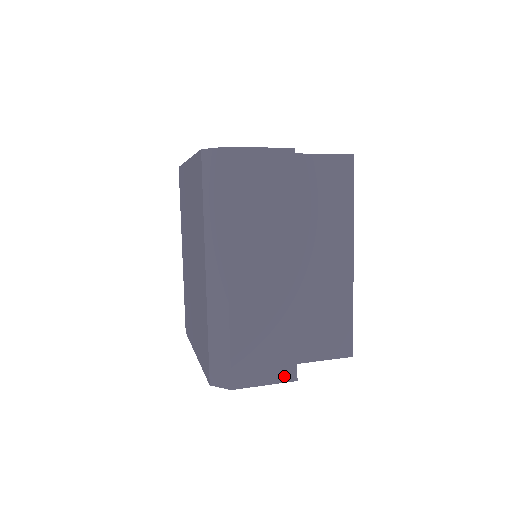
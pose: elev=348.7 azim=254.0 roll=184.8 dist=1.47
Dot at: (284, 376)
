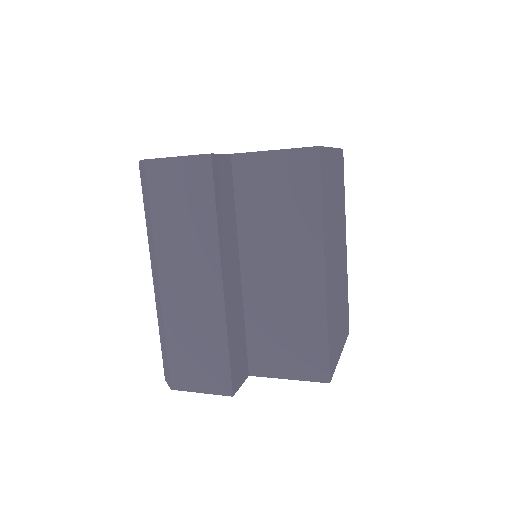
Dot at: (219, 389)
